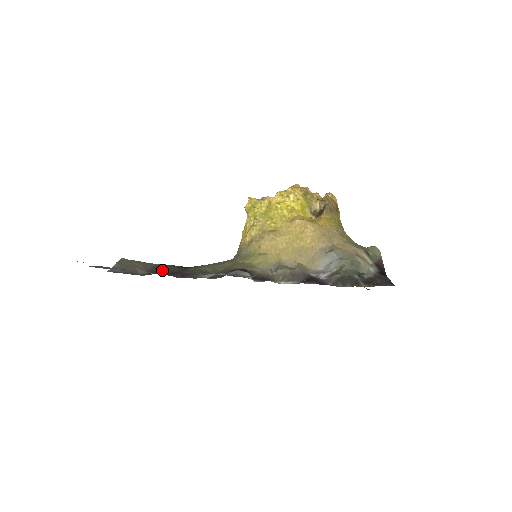
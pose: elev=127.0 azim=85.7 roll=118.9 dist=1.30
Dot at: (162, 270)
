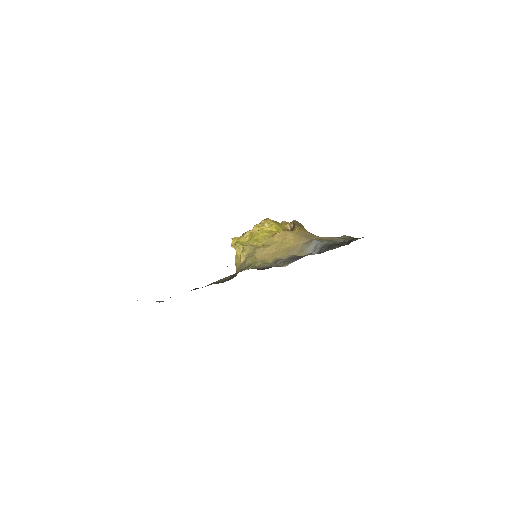
Dot at: occluded
